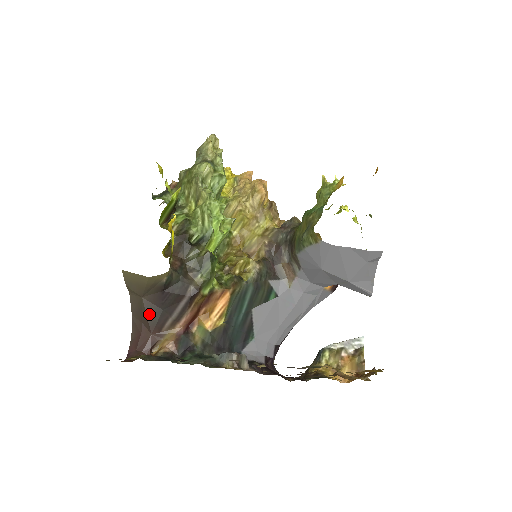
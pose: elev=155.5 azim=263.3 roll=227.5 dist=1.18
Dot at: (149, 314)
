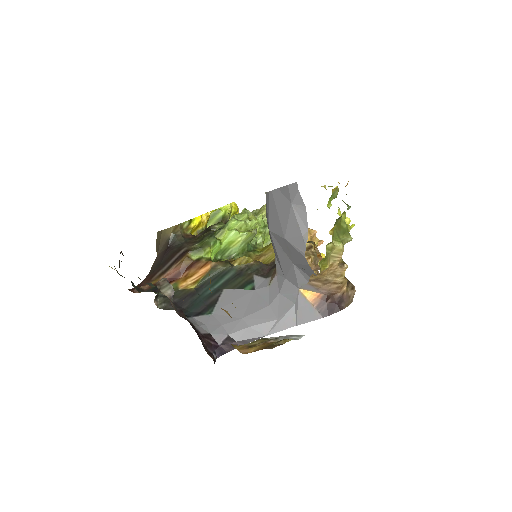
Dot at: (154, 266)
